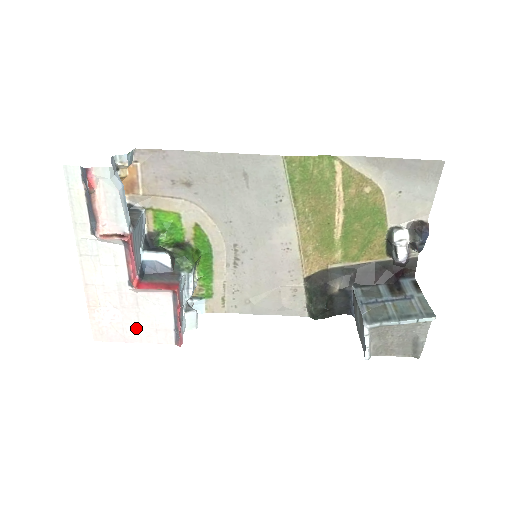
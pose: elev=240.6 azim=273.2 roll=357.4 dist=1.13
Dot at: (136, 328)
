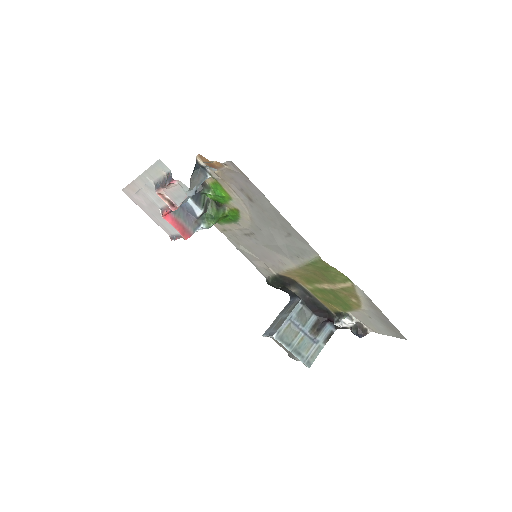
Dot at: (151, 214)
